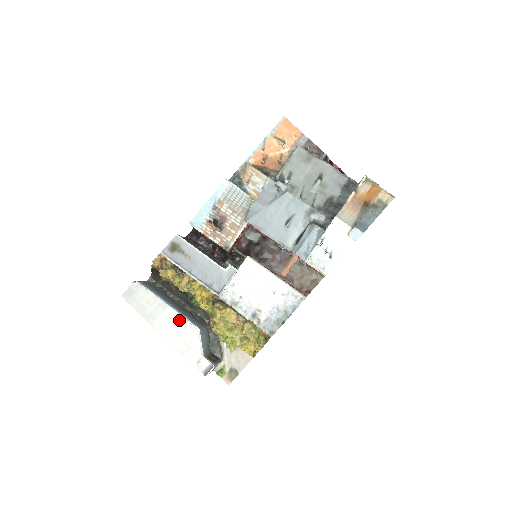
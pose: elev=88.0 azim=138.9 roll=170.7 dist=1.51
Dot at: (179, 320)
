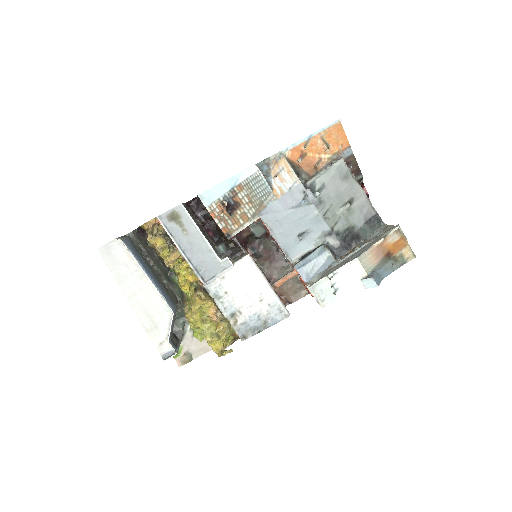
Dot at: (155, 296)
